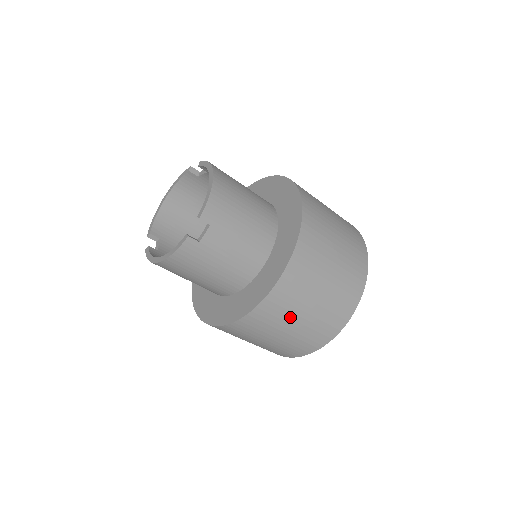
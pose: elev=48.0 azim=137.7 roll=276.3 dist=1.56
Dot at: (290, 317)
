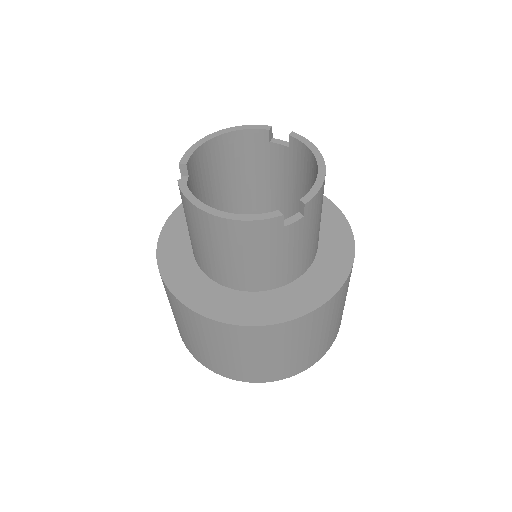
Dot at: (285, 346)
